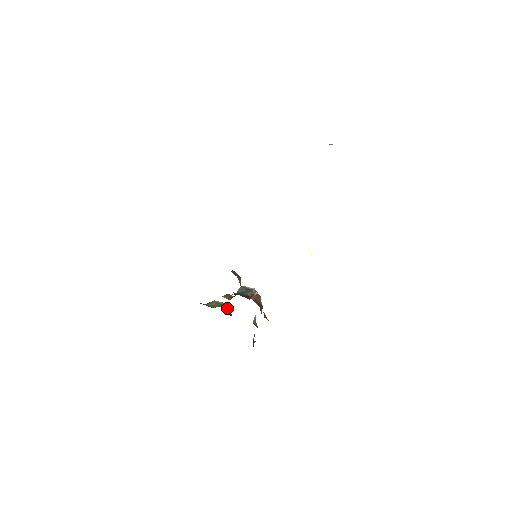
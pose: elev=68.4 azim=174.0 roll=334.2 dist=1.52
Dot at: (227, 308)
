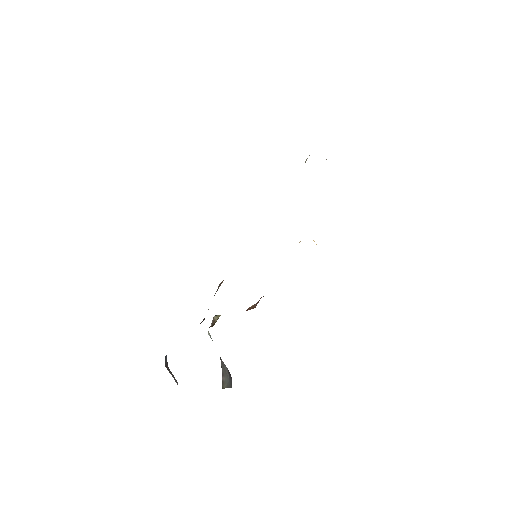
Dot at: occluded
